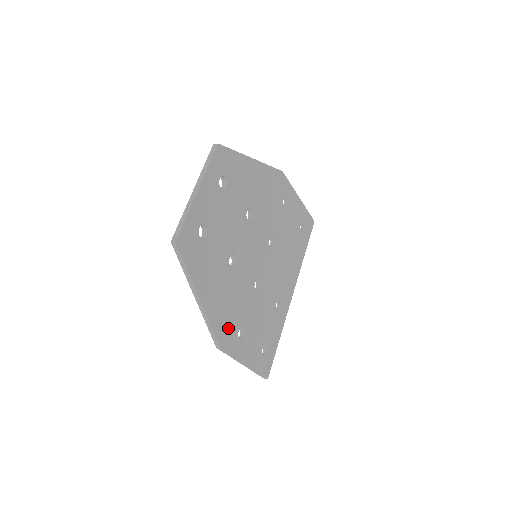
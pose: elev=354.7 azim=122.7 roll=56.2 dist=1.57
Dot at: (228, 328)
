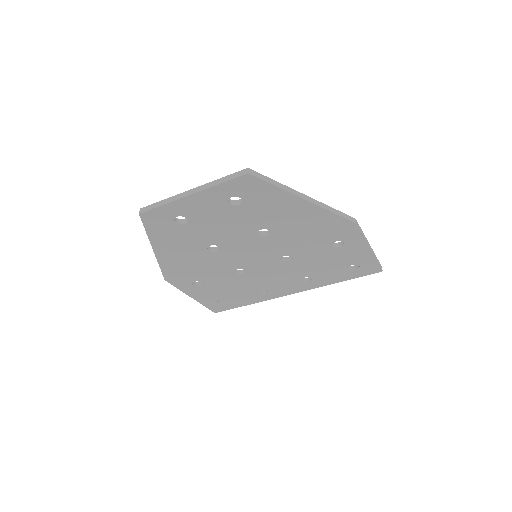
Dot at: (181, 275)
